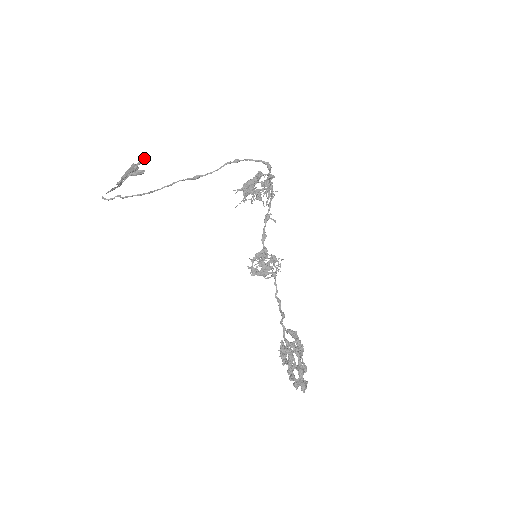
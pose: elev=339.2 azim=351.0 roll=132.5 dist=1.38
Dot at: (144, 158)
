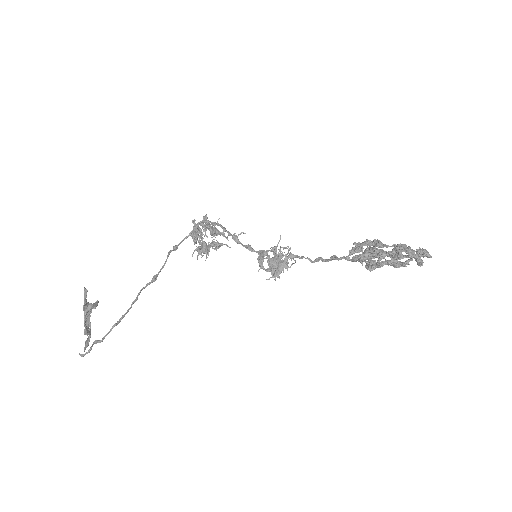
Dot at: (85, 289)
